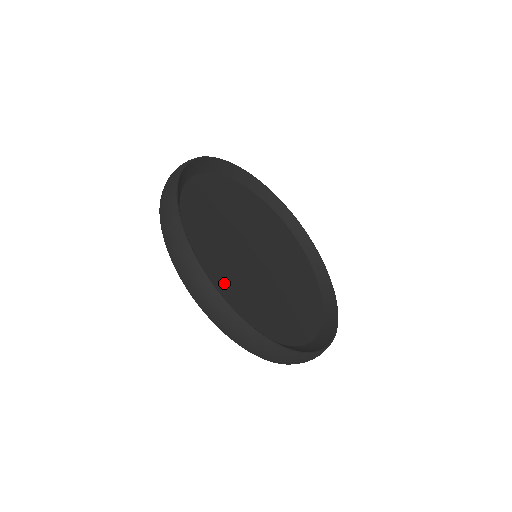
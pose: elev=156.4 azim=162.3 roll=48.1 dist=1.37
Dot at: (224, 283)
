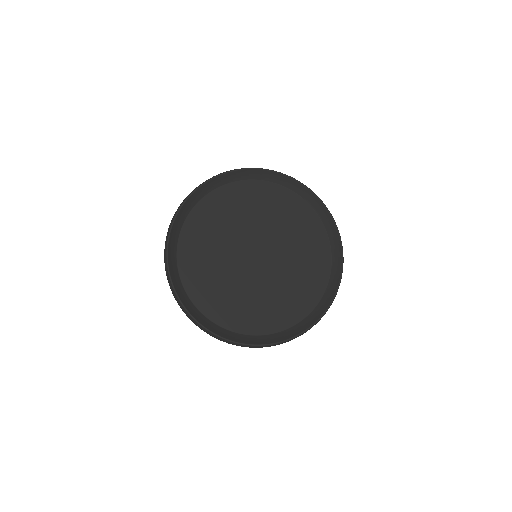
Dot at: (197, 281)
